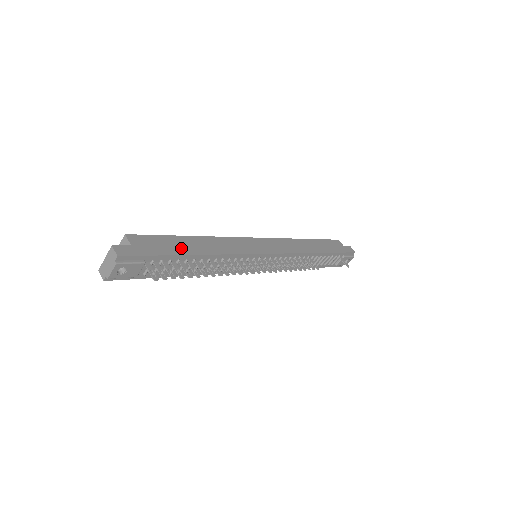
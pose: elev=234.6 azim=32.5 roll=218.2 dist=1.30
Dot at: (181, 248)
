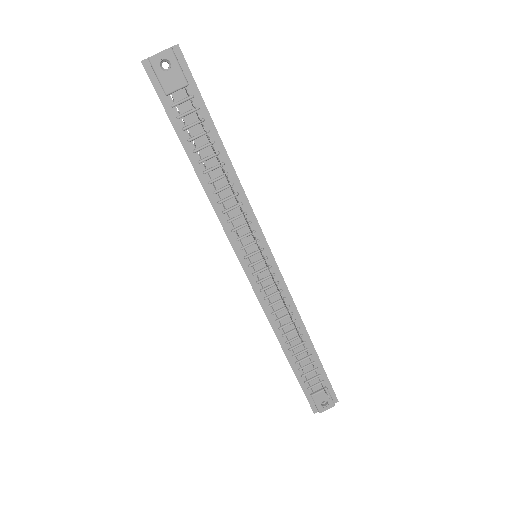
Dot at: occluded
